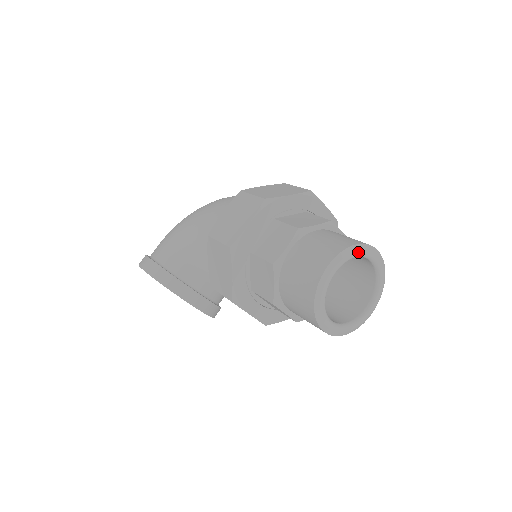
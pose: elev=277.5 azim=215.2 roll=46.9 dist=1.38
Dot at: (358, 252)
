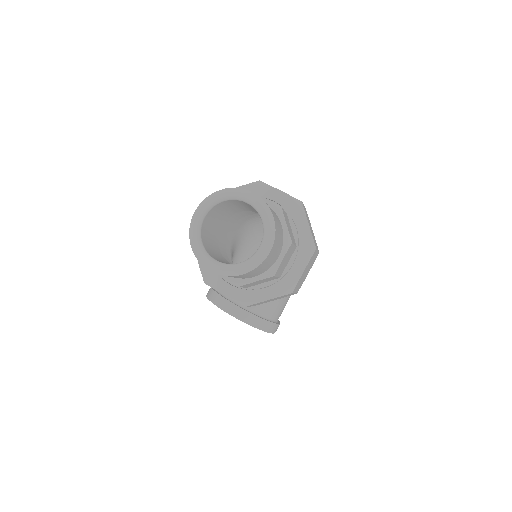
Dot at: (223, 195)
